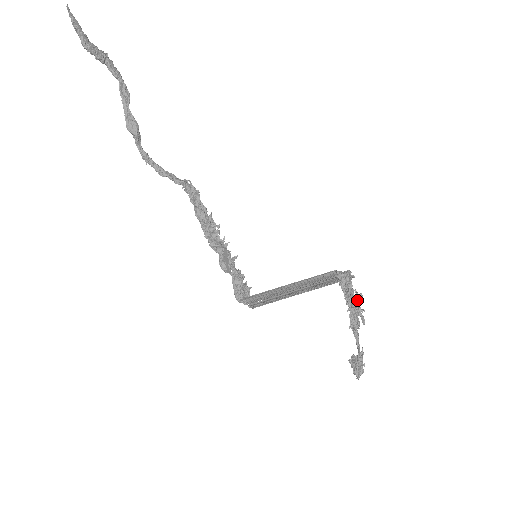
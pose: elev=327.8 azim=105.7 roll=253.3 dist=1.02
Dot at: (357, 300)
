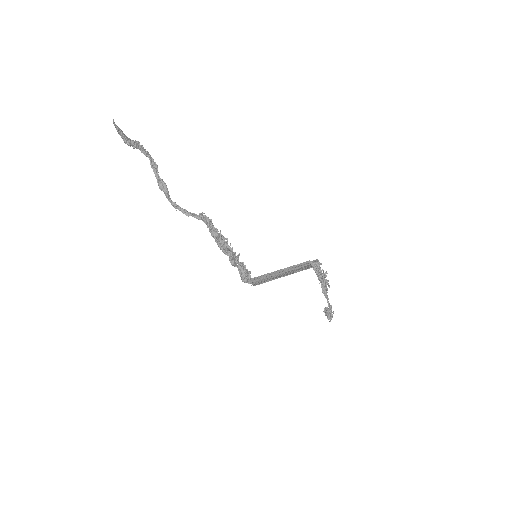
Dot at: (325, 277)
